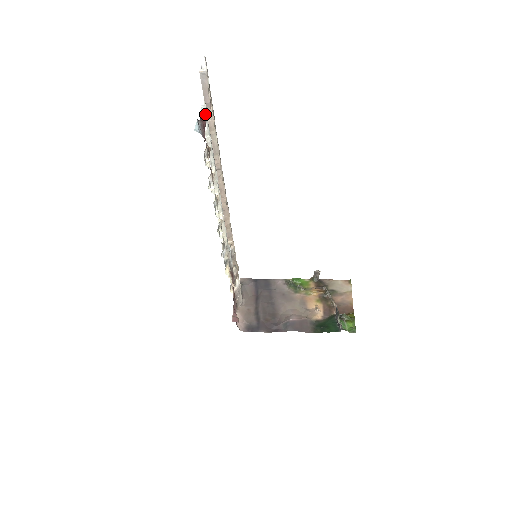
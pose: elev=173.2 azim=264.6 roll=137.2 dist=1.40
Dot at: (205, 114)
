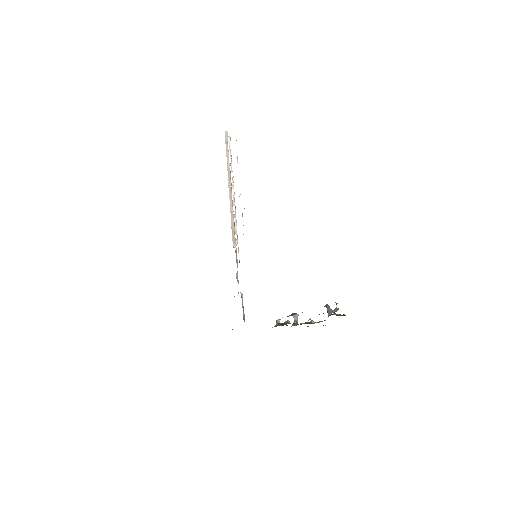
Dot at: occluded
